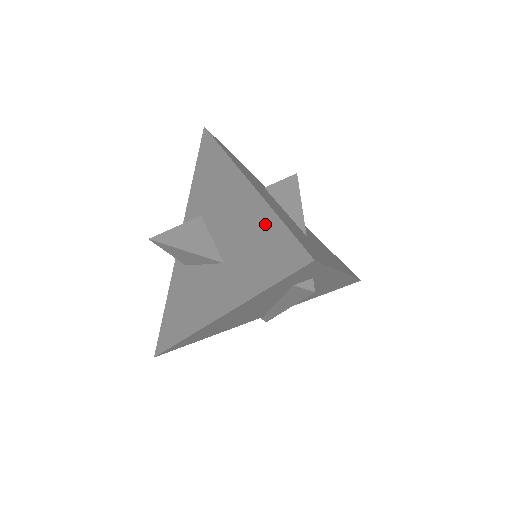
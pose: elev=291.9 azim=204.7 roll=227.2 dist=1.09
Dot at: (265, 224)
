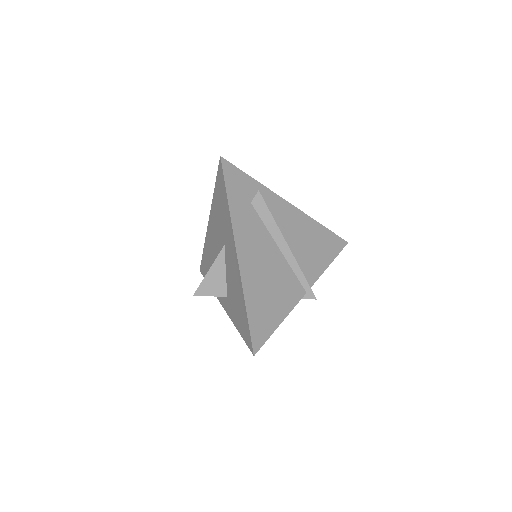
Dot at: (216, 201)
